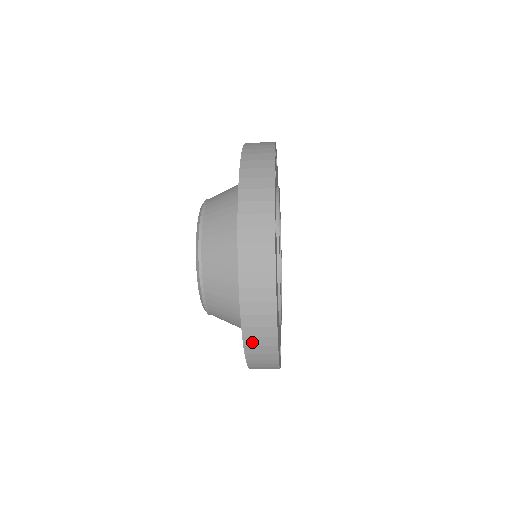
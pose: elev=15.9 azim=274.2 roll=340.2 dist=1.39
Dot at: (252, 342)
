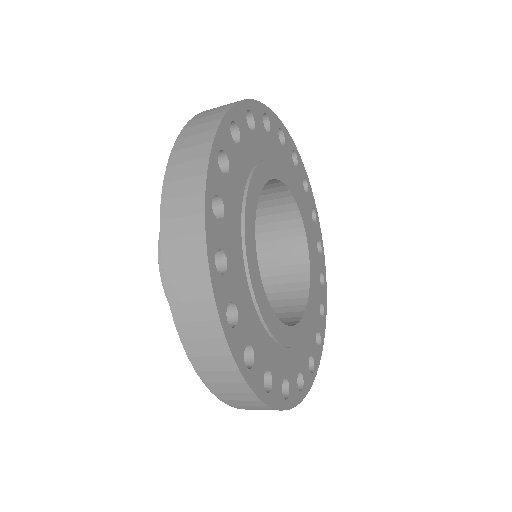
Dot at: occluded
